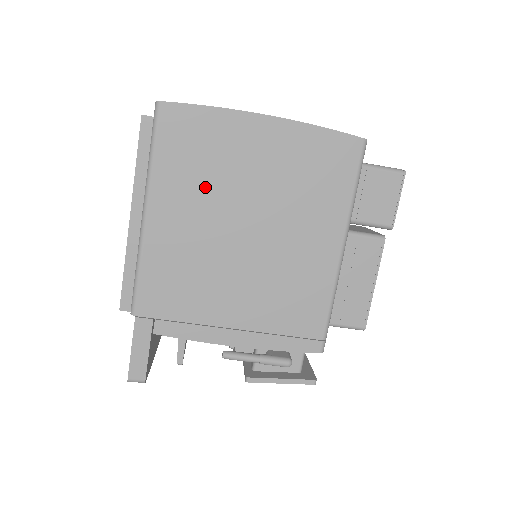
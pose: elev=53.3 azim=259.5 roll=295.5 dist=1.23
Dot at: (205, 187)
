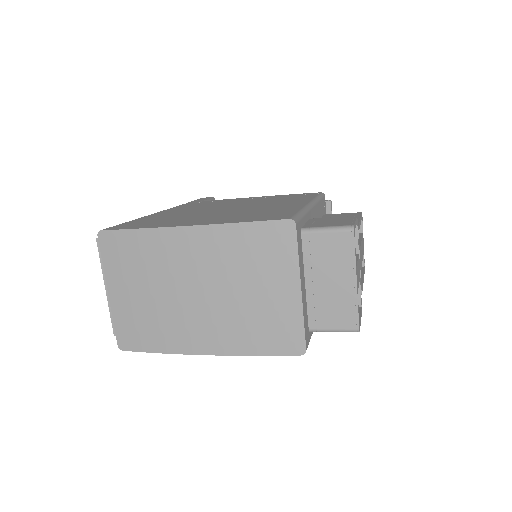
Dot at: occluded
